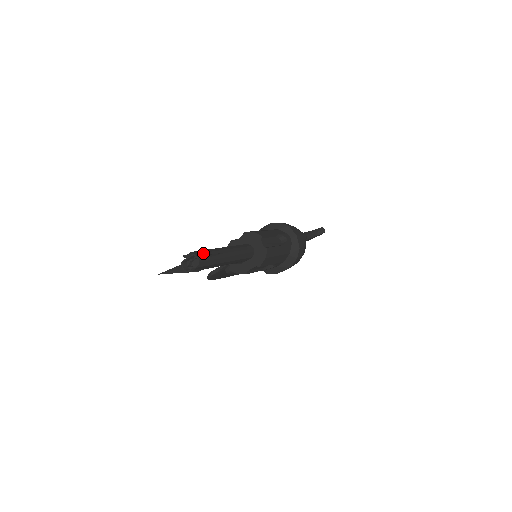
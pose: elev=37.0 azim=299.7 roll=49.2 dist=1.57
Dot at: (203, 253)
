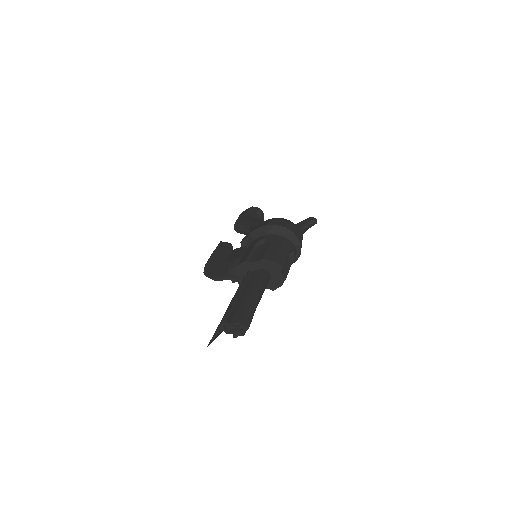
Dot at: (247, 319)
